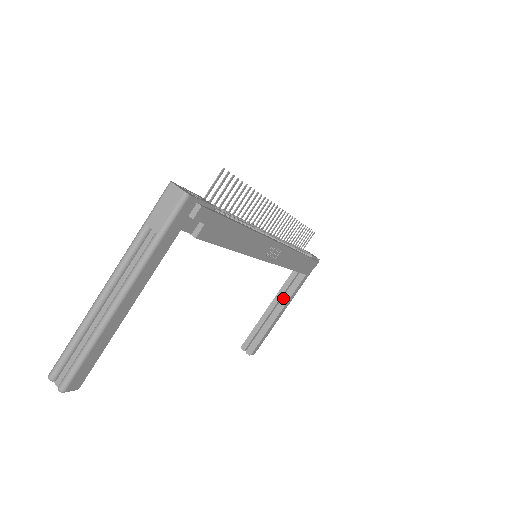
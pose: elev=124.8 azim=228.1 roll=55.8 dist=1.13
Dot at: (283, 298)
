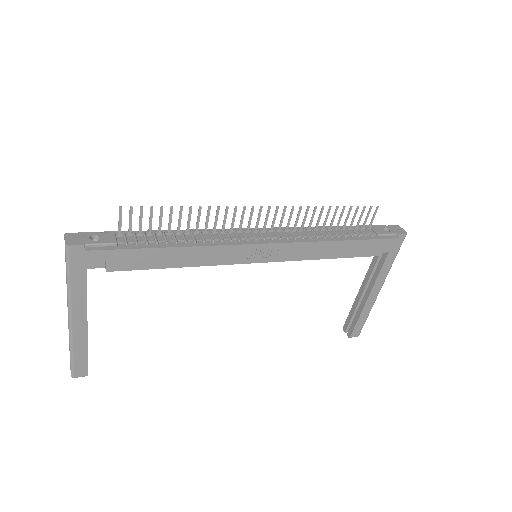
Dot at: (370, 280)
